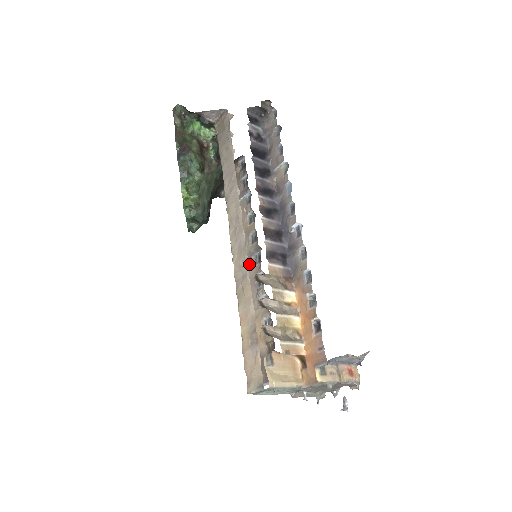
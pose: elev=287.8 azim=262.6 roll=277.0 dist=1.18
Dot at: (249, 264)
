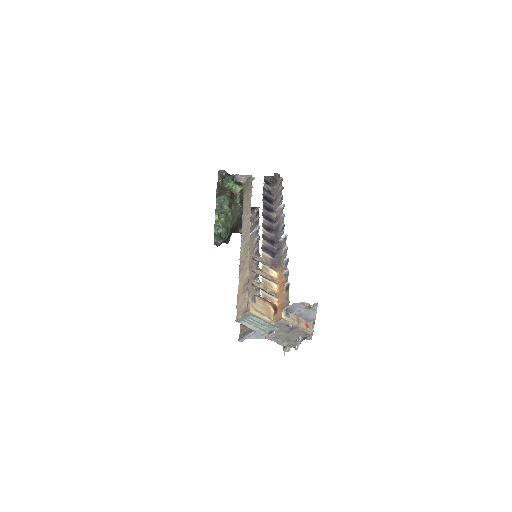
Dot at: (251, 267)
